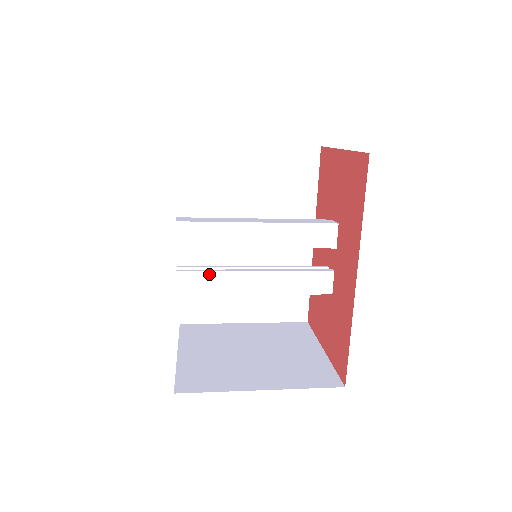
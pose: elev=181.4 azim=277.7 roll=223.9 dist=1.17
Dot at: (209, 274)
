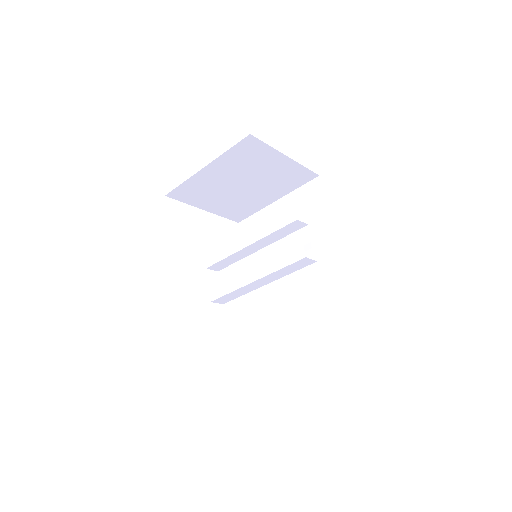
Dot at: (225, 278)
